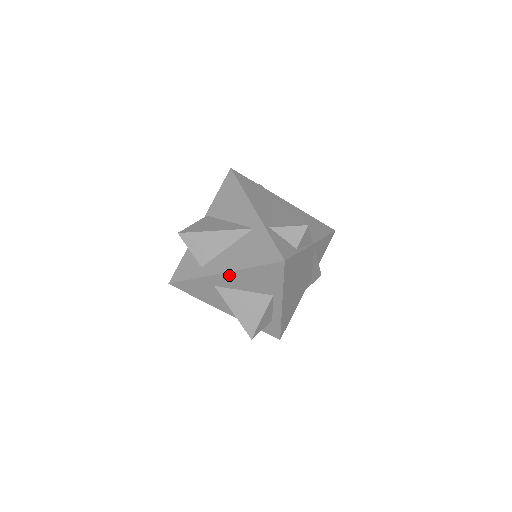
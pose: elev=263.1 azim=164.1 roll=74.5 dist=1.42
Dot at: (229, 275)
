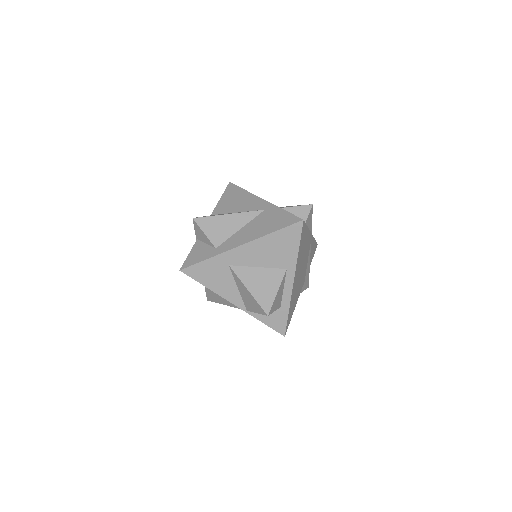
Dot at: (247, 247)
